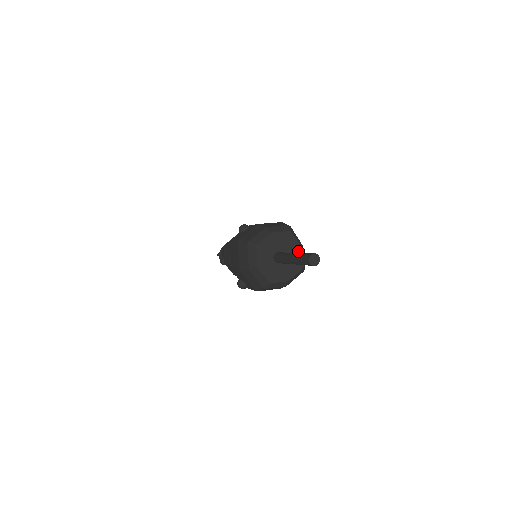
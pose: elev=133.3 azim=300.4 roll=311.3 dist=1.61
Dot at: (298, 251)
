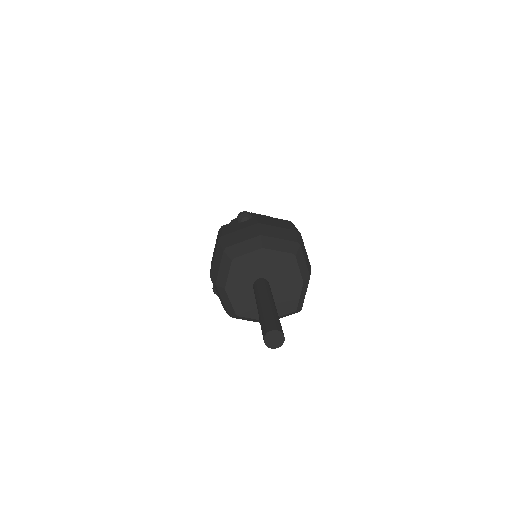
Dot at: (296, 285)
